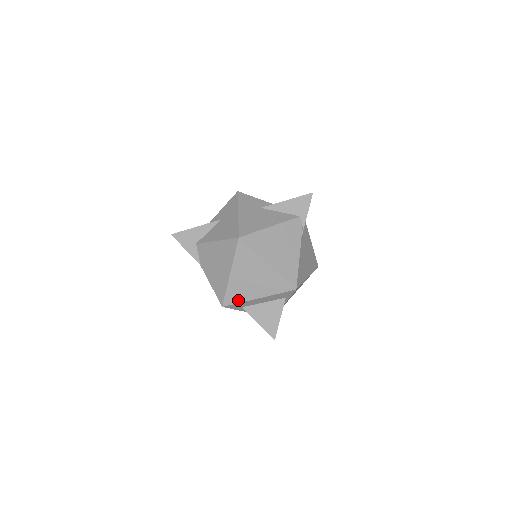
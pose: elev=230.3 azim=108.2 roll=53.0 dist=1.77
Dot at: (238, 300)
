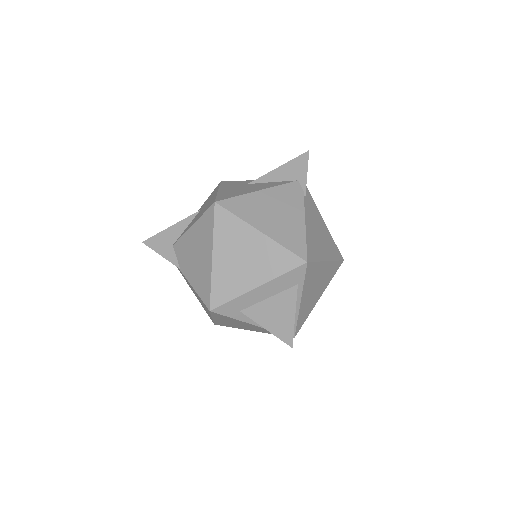
Dot at: (230, 296)
